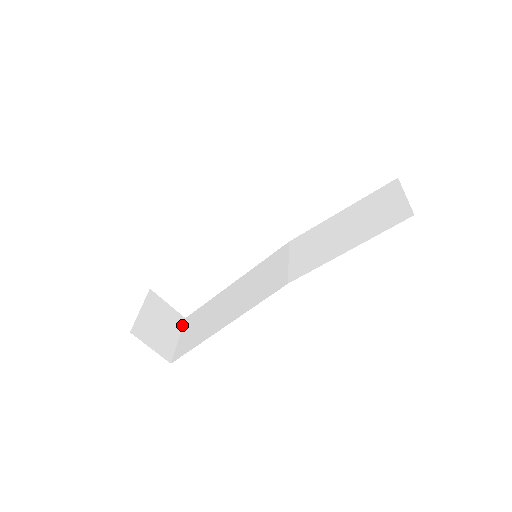
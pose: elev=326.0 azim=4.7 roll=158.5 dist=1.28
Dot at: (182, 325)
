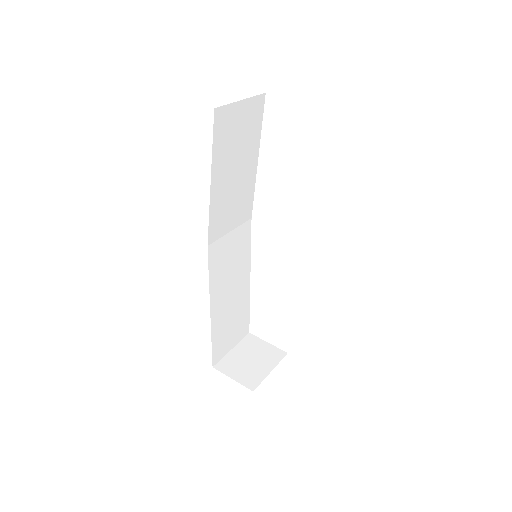
Dot at: (281, 359)
